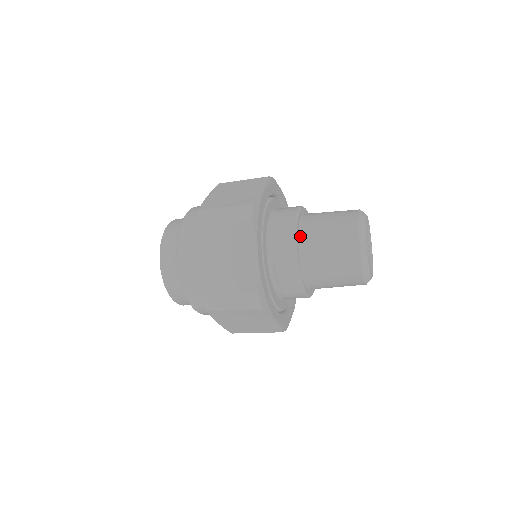
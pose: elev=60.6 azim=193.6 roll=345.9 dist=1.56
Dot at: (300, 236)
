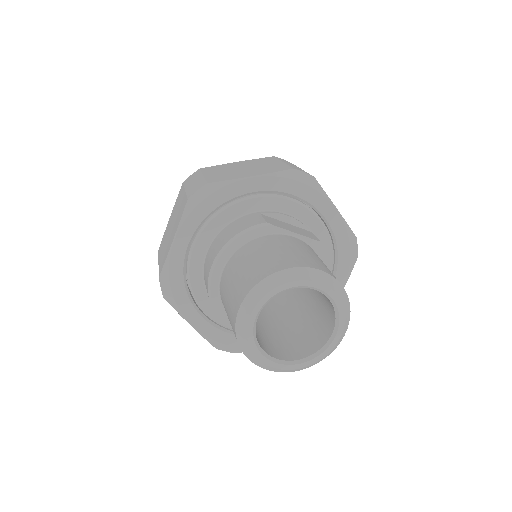
Dot at: (221, 301)
